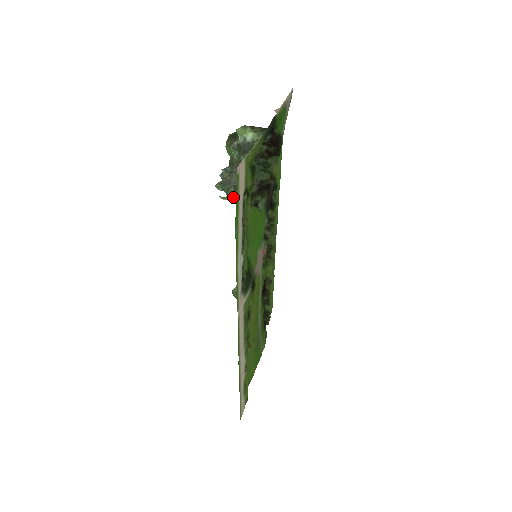
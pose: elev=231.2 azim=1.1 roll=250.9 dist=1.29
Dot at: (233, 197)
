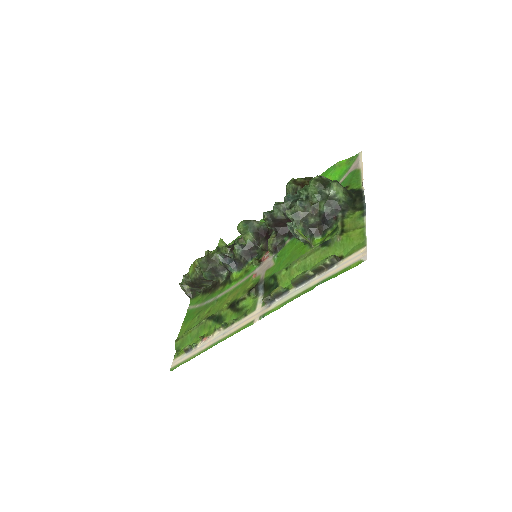
Dot at: (302, 234)
